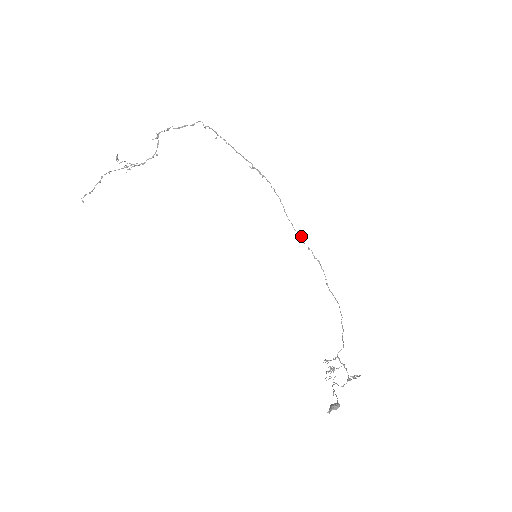
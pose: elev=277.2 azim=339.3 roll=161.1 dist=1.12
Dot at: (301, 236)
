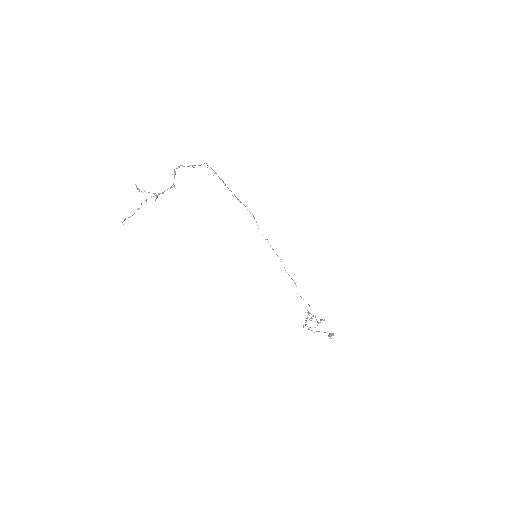
Dot at: (268, 241)
